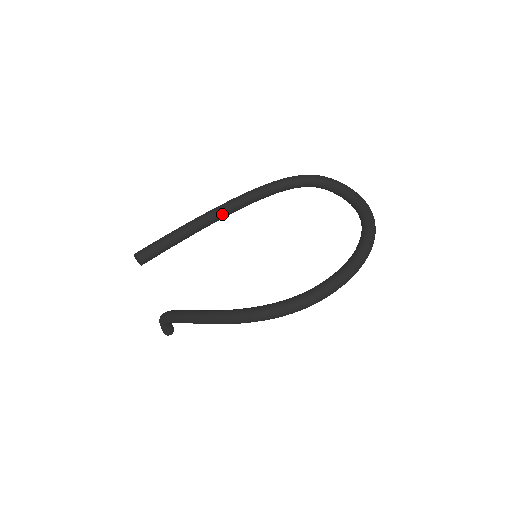
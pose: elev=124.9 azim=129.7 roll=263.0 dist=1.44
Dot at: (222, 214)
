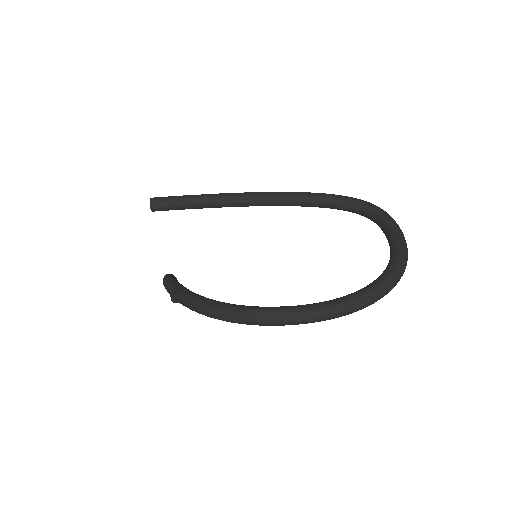
Dot at: (253, 201)
